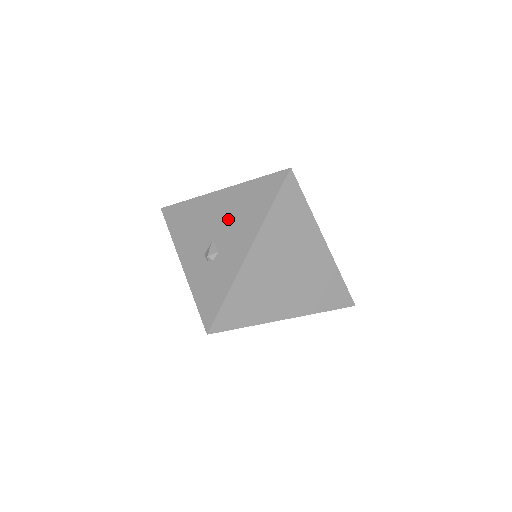
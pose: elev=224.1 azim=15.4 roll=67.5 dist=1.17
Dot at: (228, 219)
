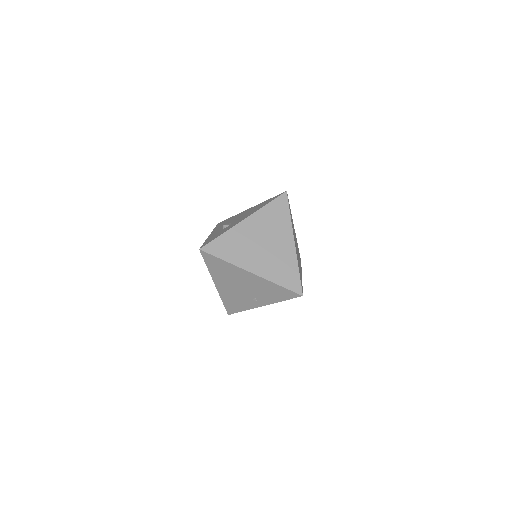
Dot at: (245, 214)
